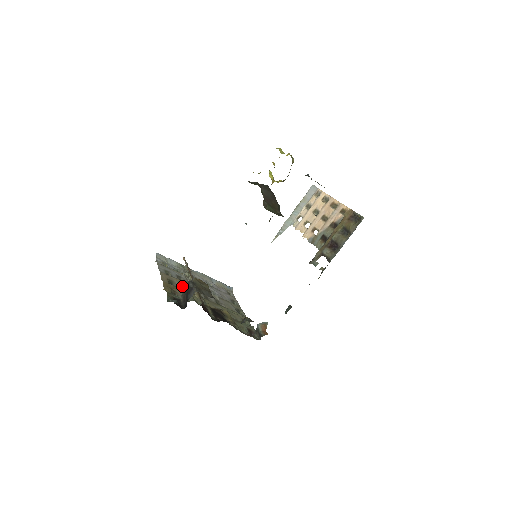
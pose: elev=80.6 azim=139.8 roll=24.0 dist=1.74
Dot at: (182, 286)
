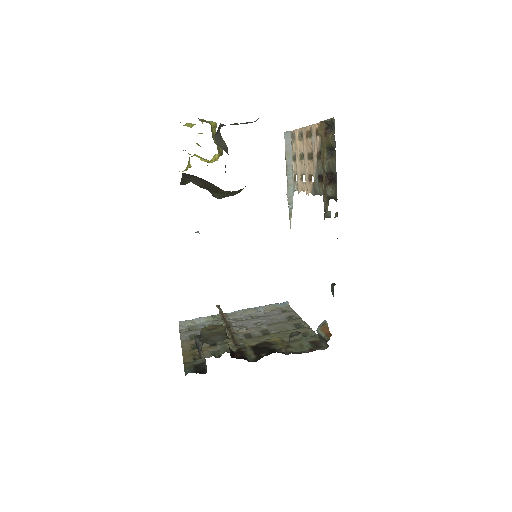
Dot at: occluded
